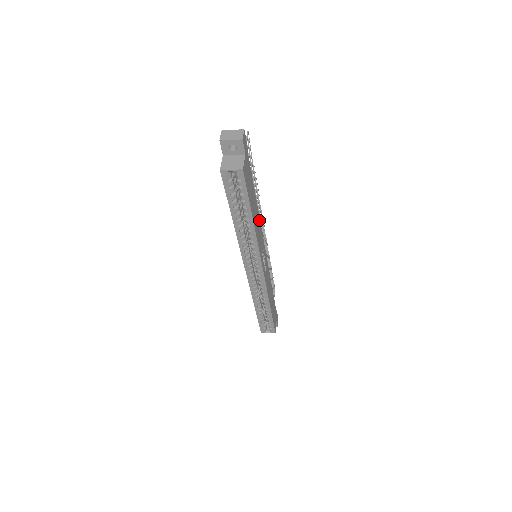
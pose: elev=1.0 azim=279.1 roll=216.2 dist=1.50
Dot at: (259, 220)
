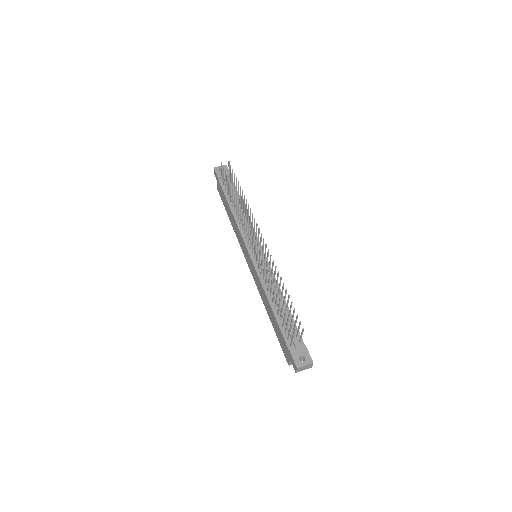
Dot at: (277, 285)
